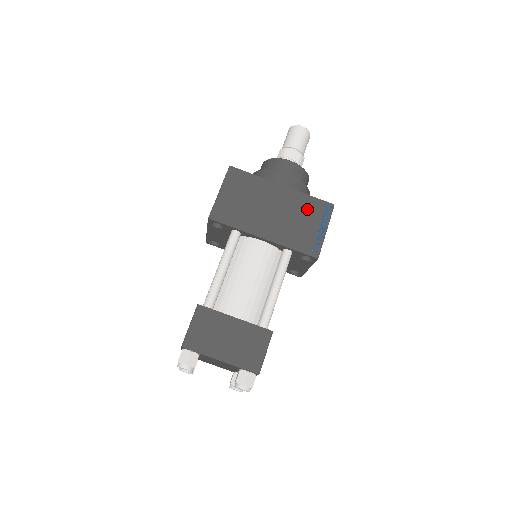
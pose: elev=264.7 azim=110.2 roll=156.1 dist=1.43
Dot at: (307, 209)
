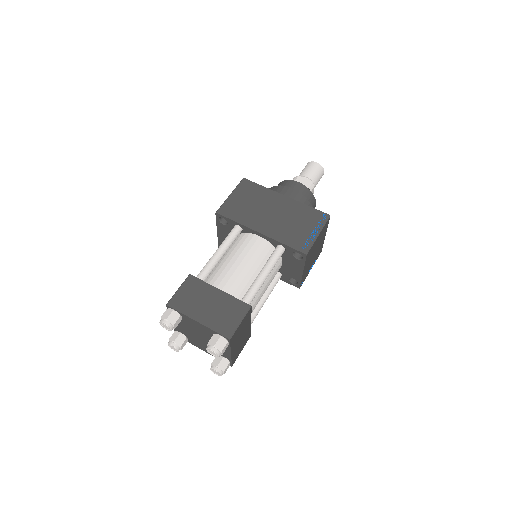
Dot at: (304, 216)
